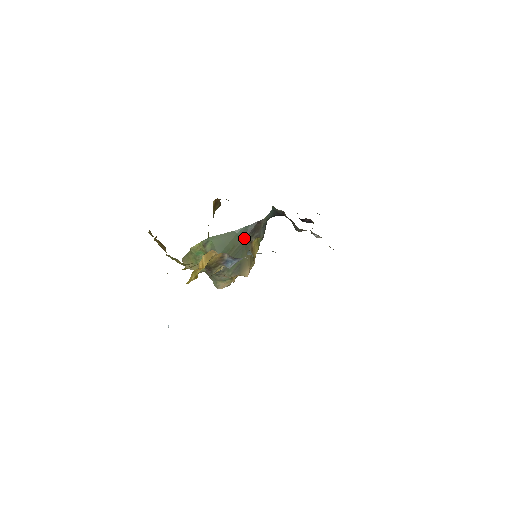
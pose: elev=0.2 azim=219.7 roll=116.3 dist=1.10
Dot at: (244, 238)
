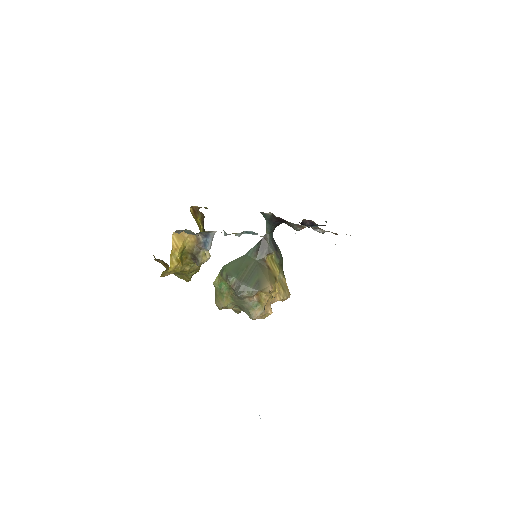
Dot at: (255, 258)
